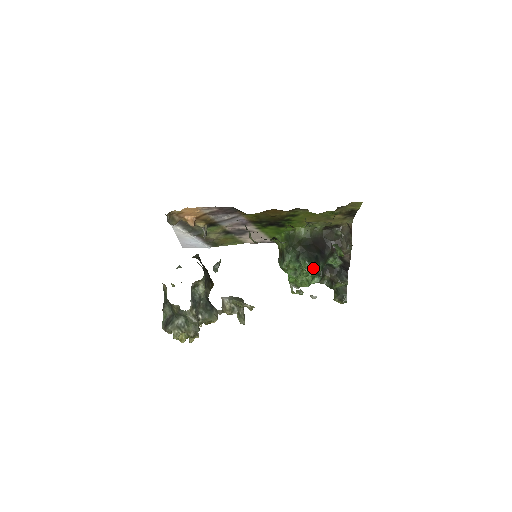
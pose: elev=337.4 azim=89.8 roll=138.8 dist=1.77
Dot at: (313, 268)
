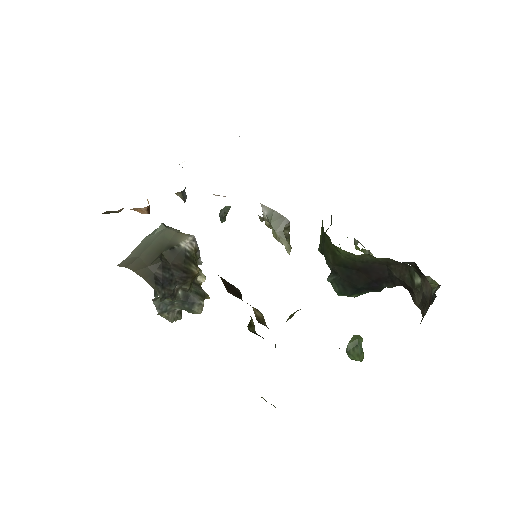
Dot at: occluded
